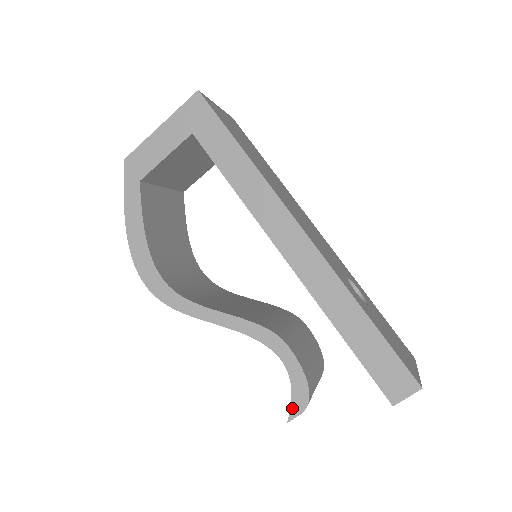
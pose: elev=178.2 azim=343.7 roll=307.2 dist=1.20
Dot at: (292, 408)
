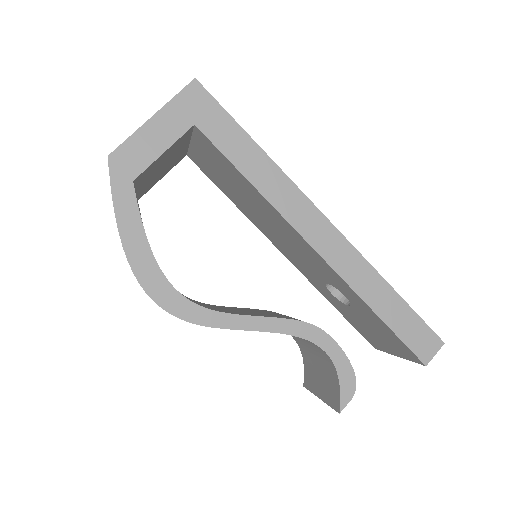
Dot at: (342, 397)
